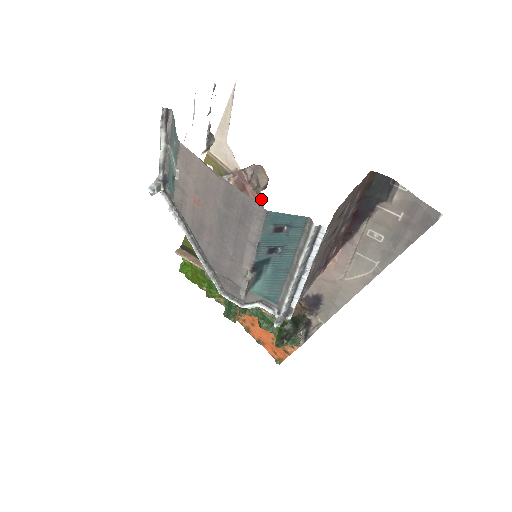
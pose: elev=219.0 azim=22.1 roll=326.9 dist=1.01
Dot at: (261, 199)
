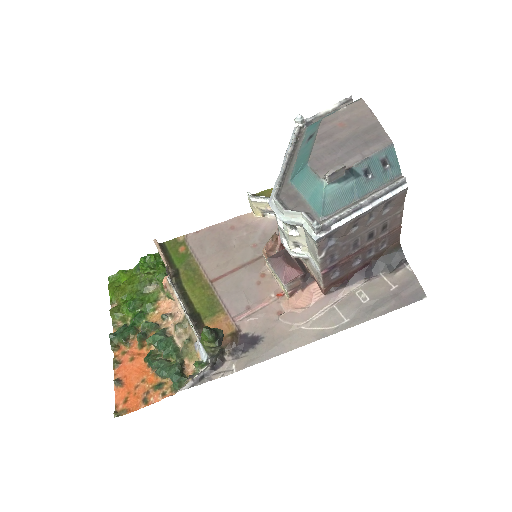
Dot at: occluded
